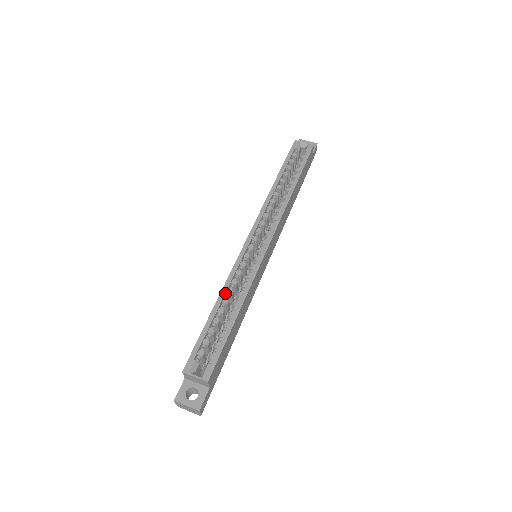
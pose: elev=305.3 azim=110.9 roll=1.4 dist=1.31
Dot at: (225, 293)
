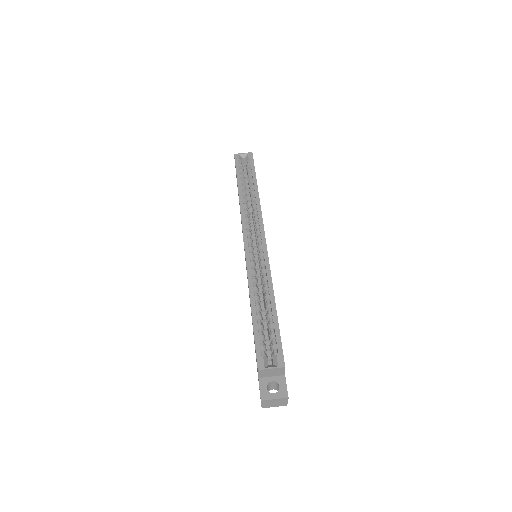
Dot at: (253, 292)
